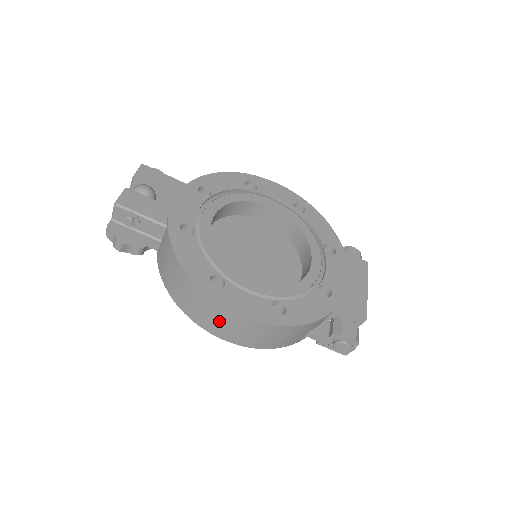
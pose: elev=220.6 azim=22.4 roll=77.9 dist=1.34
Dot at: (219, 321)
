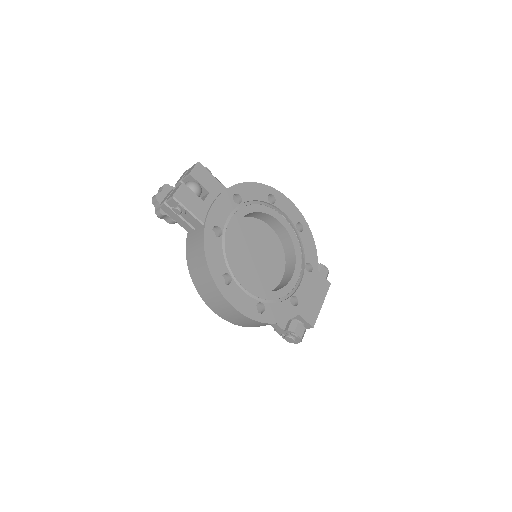
Dot at: (218, 304)
